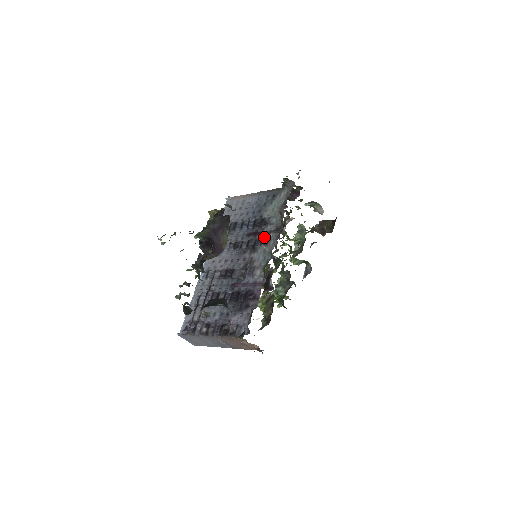
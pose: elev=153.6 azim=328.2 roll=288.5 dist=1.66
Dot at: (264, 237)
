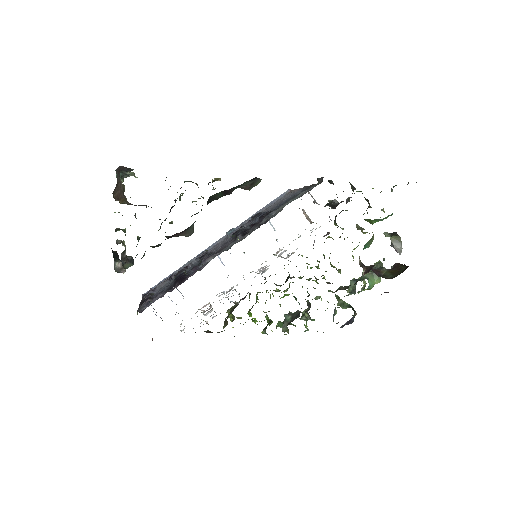
Dot at: (252, 229)
